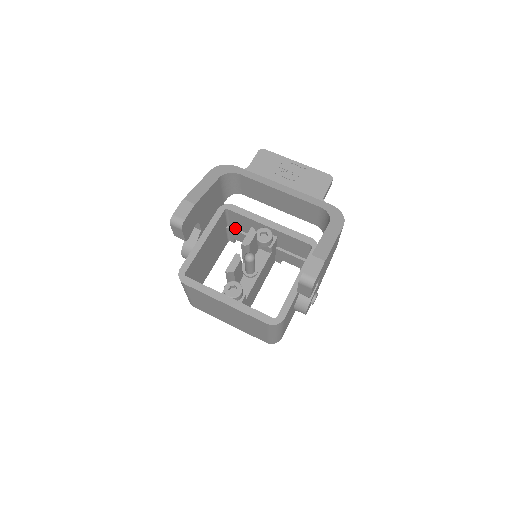
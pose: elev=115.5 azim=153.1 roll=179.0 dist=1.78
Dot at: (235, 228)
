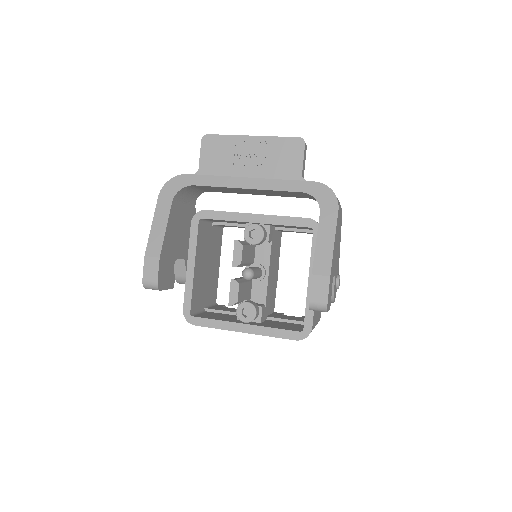
Dot at: (221, 222)
